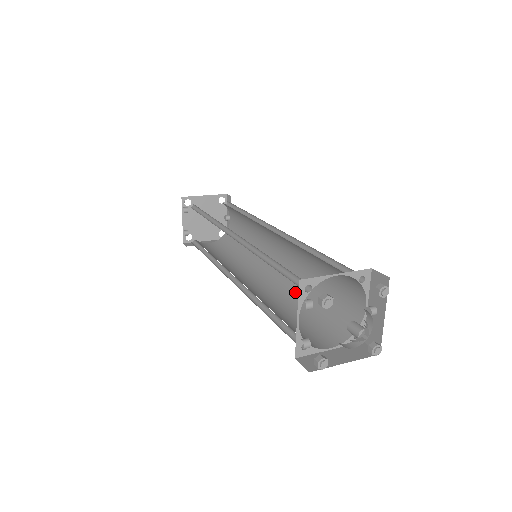
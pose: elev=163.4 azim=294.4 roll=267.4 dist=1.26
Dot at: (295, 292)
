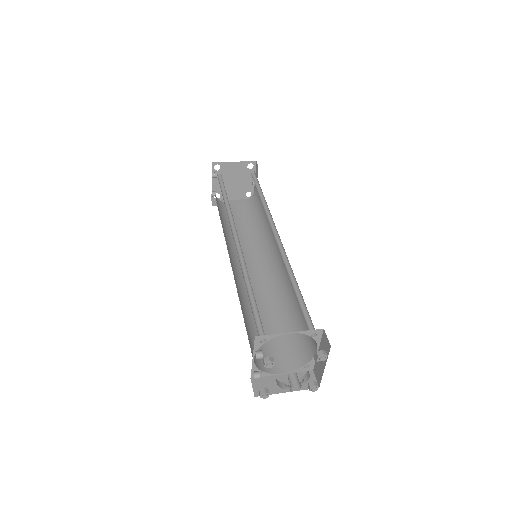
Dot at: (280, 299)
